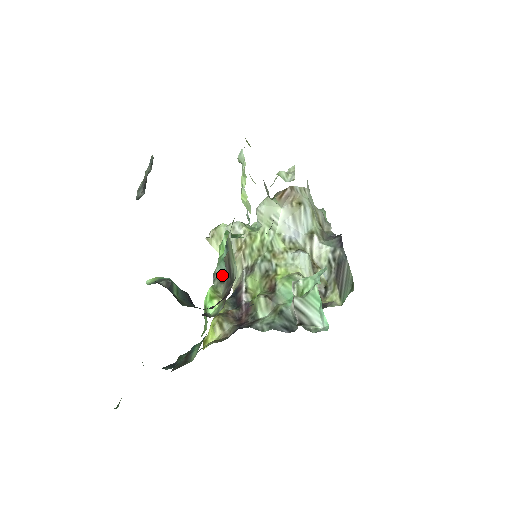
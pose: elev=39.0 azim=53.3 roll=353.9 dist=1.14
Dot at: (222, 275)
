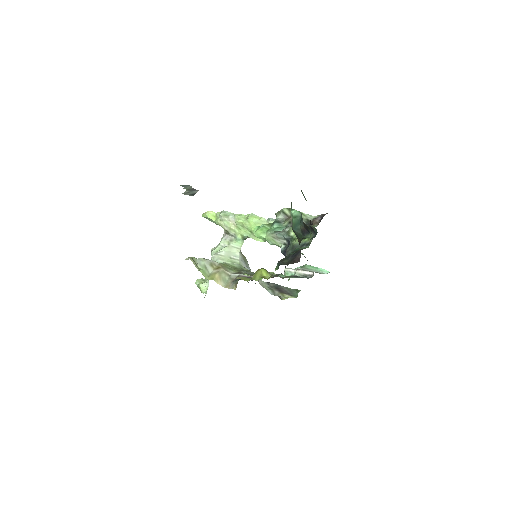
Dot at: occluded
